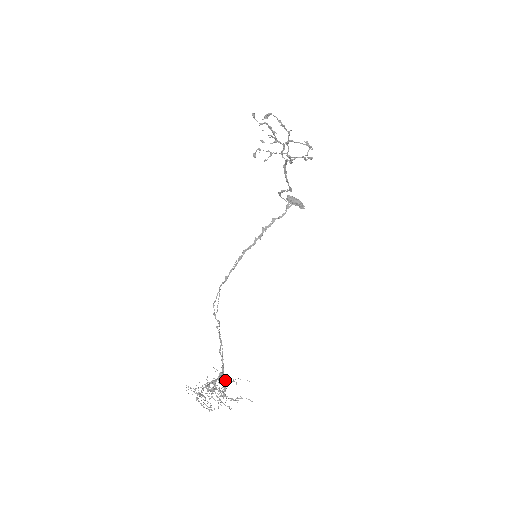
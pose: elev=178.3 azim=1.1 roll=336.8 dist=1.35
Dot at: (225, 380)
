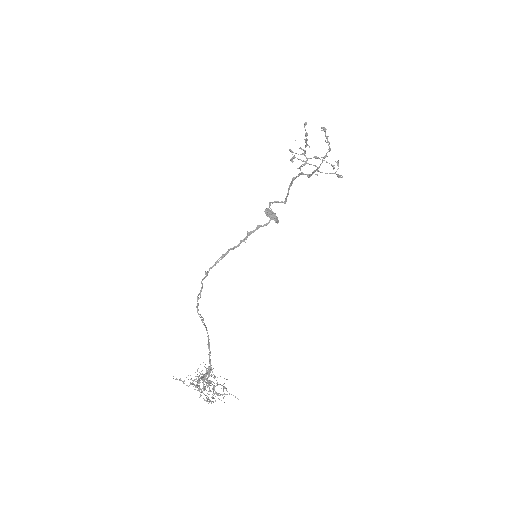
Dot at: occluded
